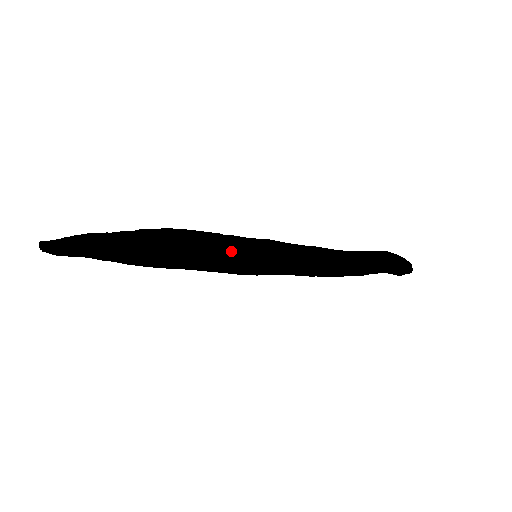
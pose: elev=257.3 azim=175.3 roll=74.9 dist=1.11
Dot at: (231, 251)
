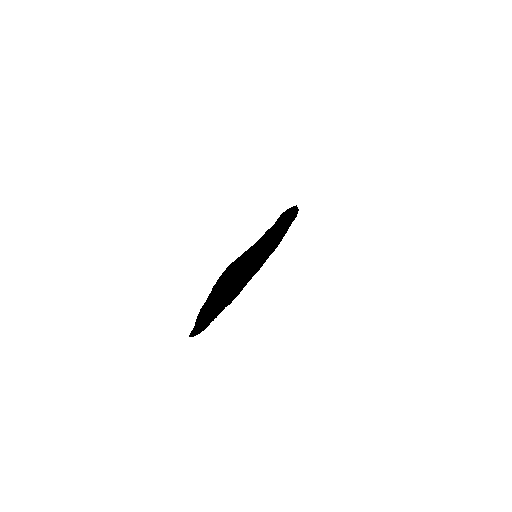
Dot at: (259, 245)
